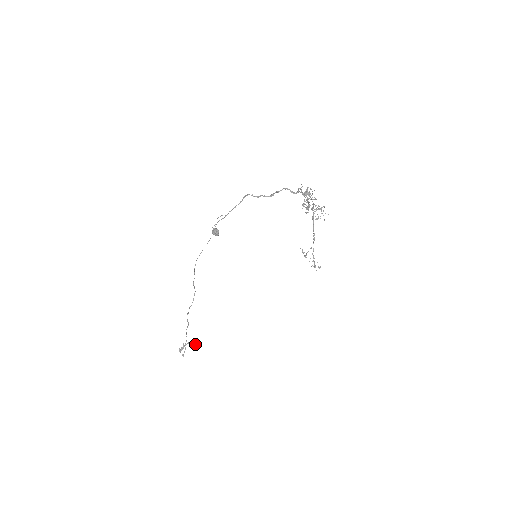
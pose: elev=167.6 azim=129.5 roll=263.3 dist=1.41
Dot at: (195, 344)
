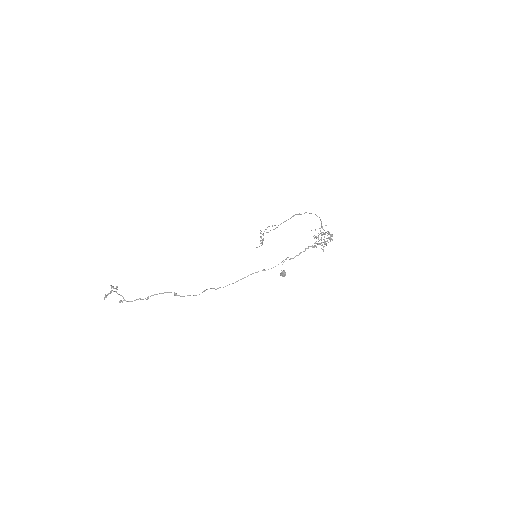
Dot at: occluded
